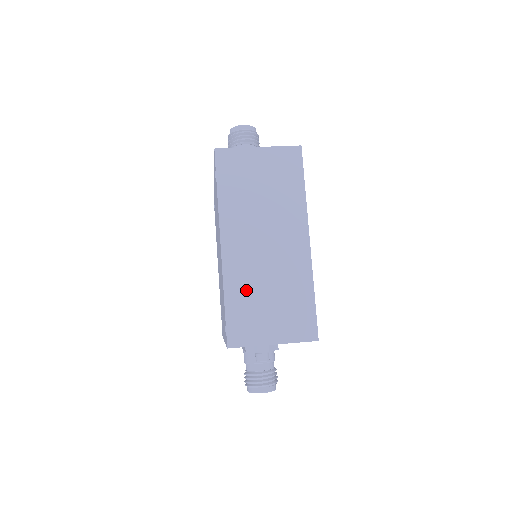
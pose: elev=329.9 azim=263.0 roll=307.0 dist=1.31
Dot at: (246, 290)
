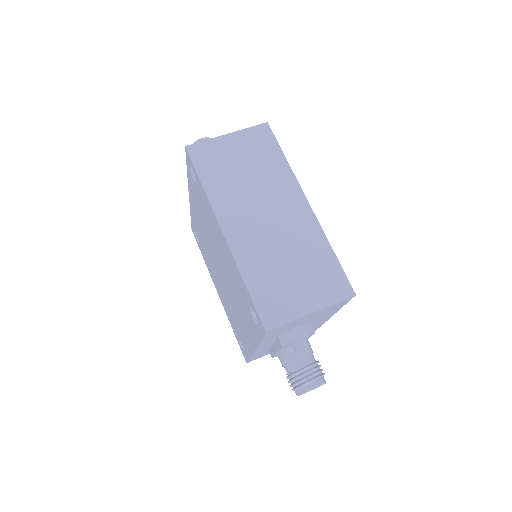
Dot at: (264, 267)
